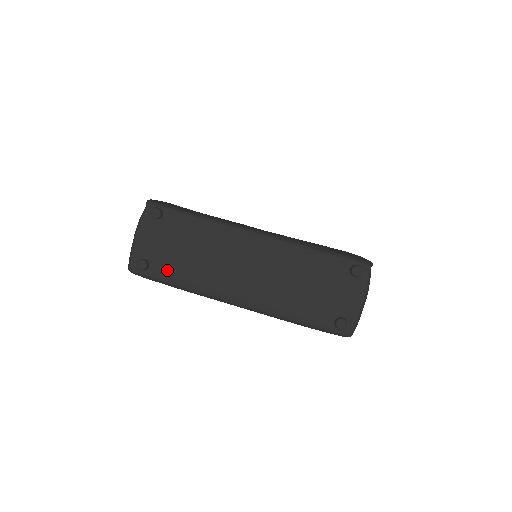
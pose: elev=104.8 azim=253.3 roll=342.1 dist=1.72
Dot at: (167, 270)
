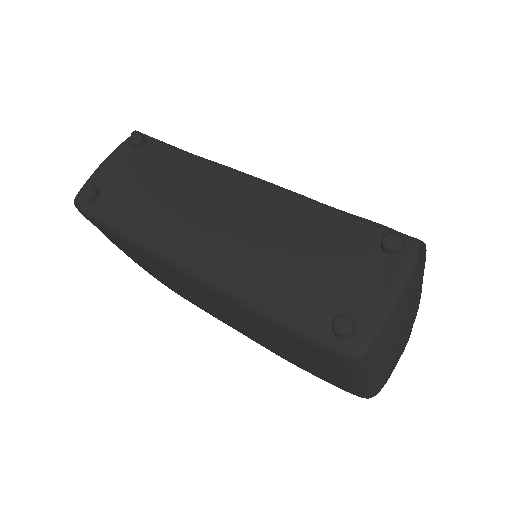
Dot at: (116, 206)
